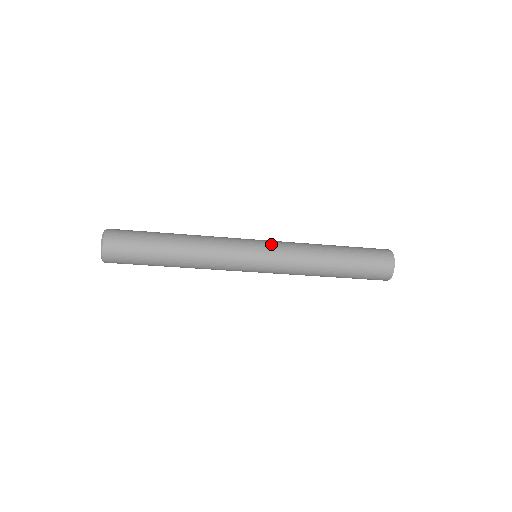
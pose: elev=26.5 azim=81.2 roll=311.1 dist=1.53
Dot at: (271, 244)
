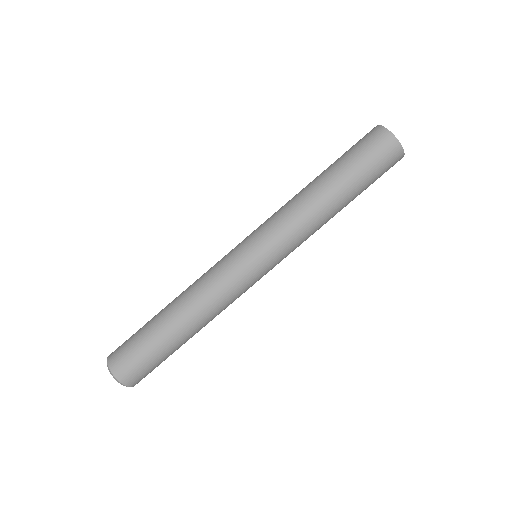
Dot at: occluded
